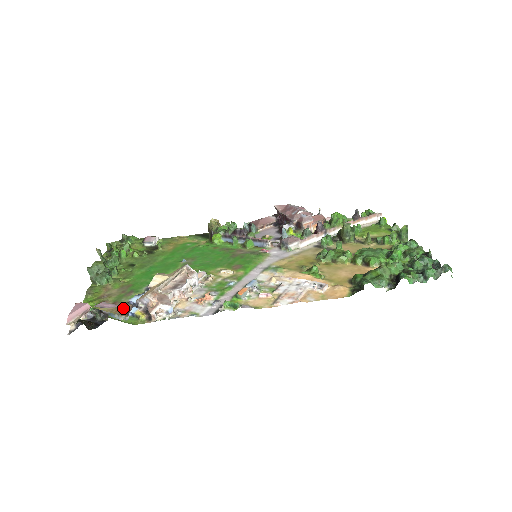
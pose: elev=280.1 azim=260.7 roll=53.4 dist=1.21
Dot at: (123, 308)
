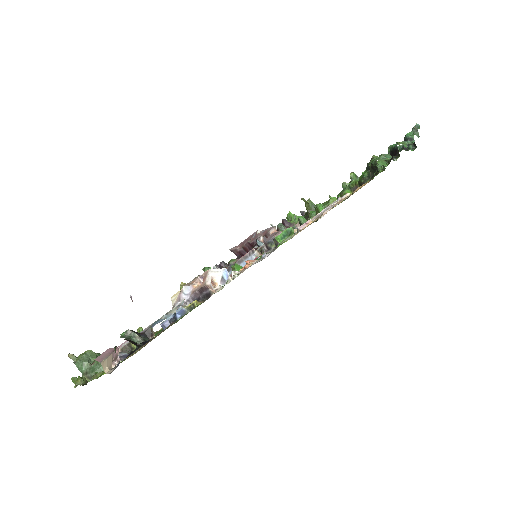
Dot at: (161, 332)
